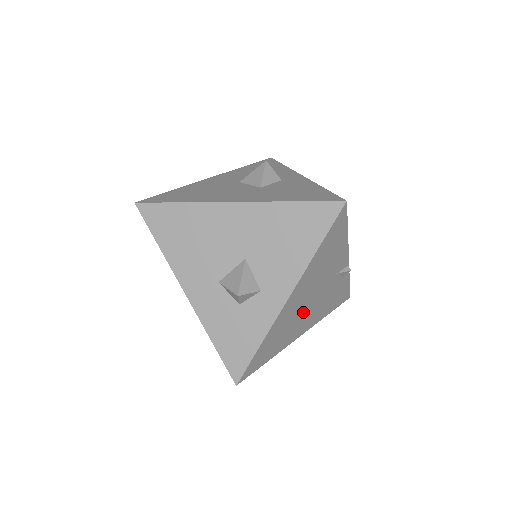
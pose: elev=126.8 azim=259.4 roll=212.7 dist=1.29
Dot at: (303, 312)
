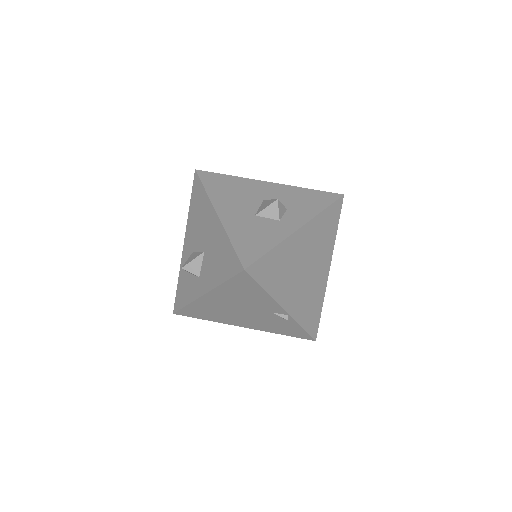
Dot at: (235, 313)
